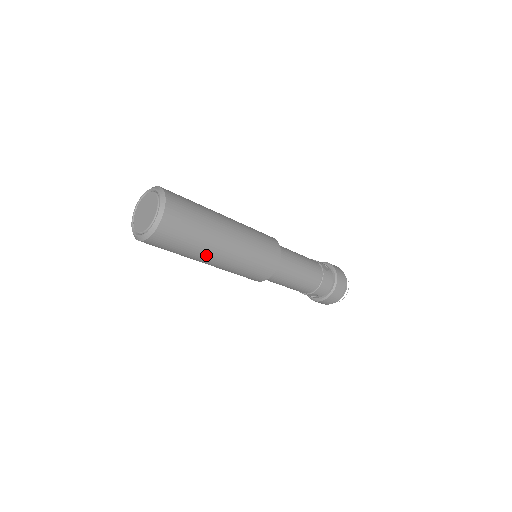
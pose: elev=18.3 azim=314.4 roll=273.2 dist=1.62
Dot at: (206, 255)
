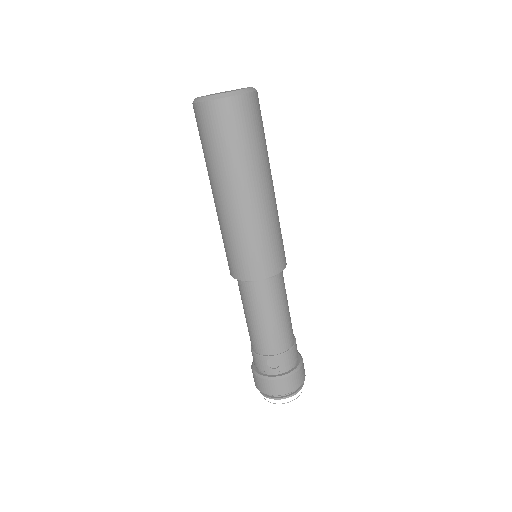
Dot at: (248, 177)
